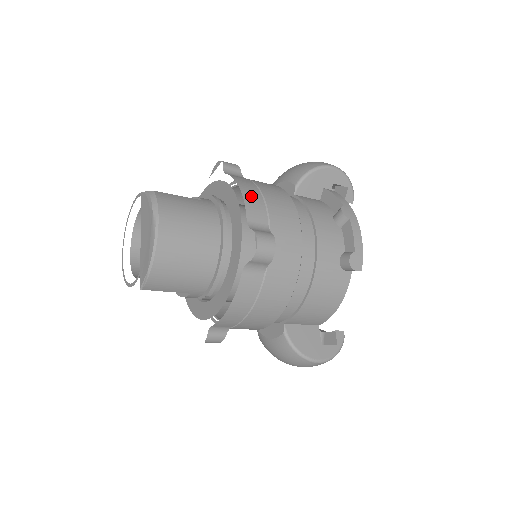
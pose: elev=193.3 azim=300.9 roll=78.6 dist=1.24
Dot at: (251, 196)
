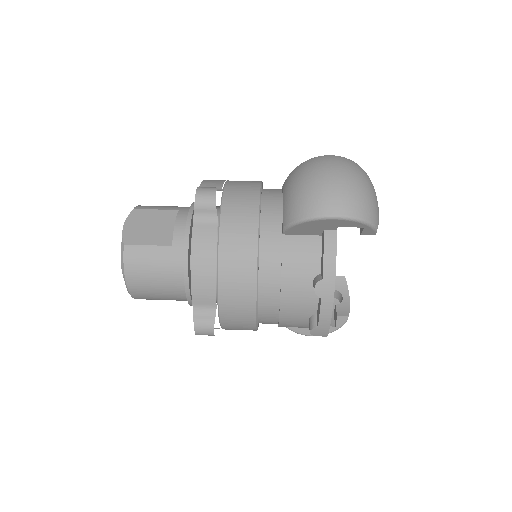
Dot at: (201, 277)
